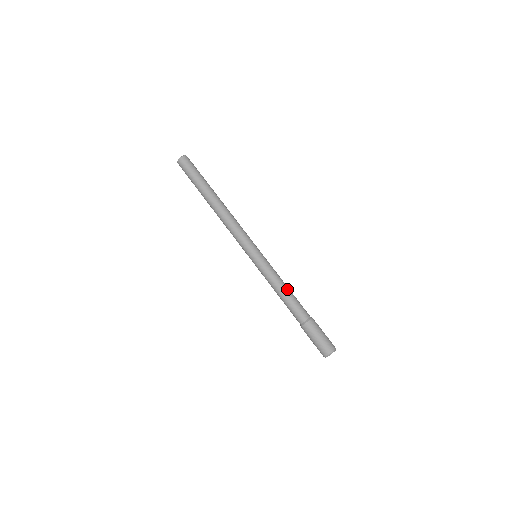
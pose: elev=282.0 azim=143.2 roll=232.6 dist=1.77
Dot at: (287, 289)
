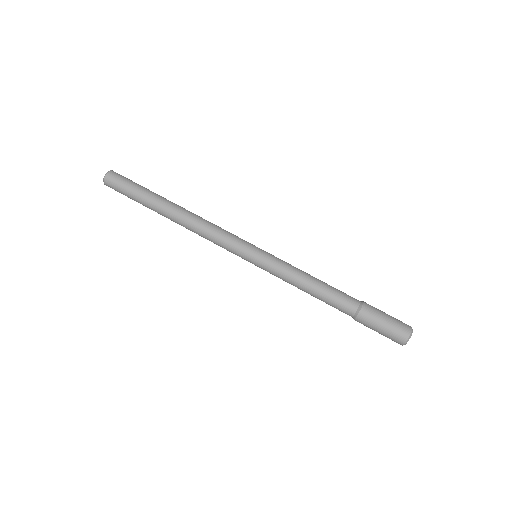
Dot at: (315, 279)
